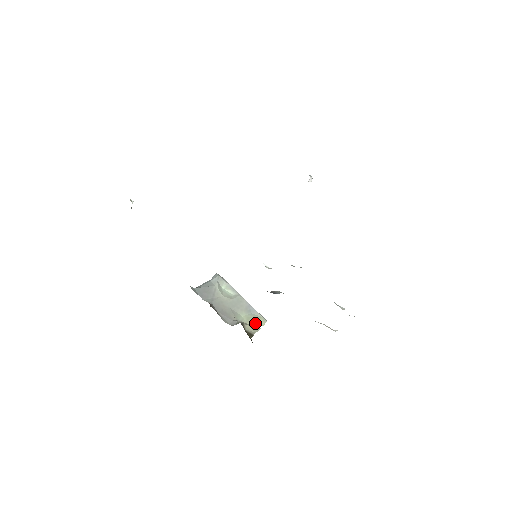
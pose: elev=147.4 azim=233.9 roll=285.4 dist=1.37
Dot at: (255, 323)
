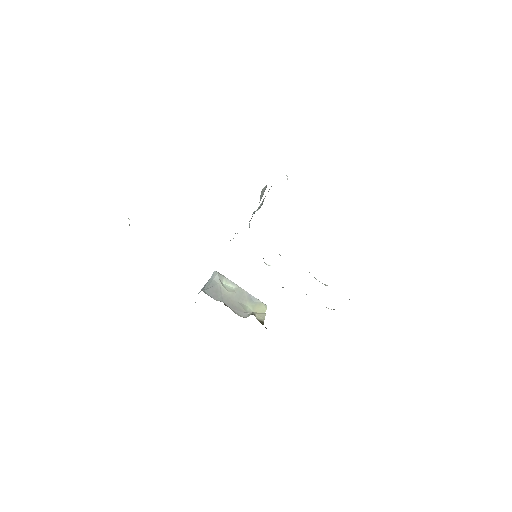
Dot at: (260, 310)
